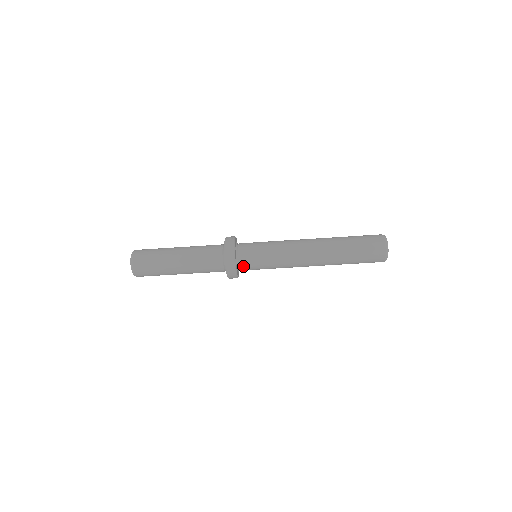
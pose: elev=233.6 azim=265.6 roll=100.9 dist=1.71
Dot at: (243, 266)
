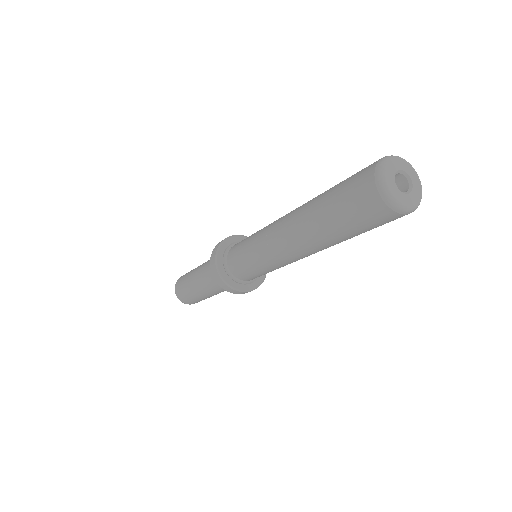
Dot at: (245, 279)
